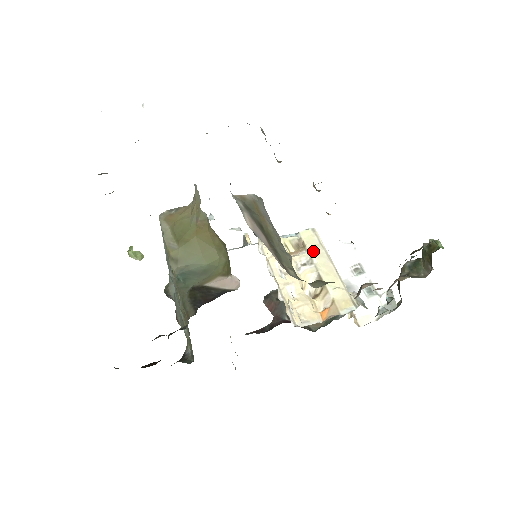
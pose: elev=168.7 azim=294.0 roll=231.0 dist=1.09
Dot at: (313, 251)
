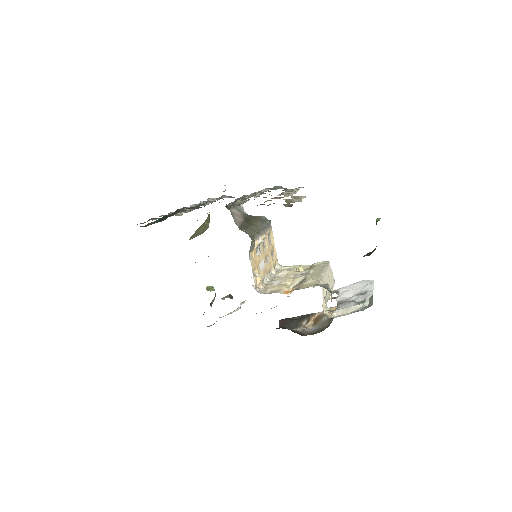
Dot at: (315, 269)
